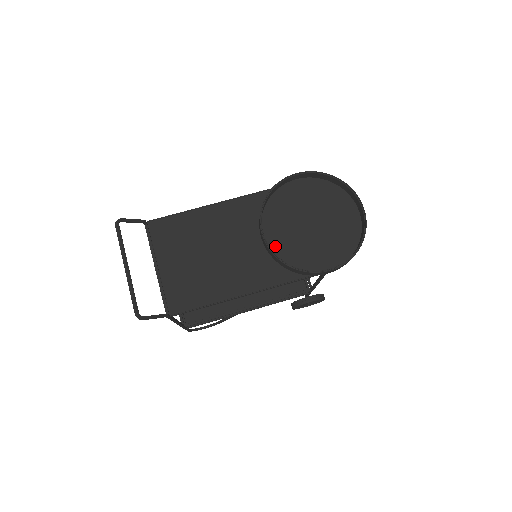
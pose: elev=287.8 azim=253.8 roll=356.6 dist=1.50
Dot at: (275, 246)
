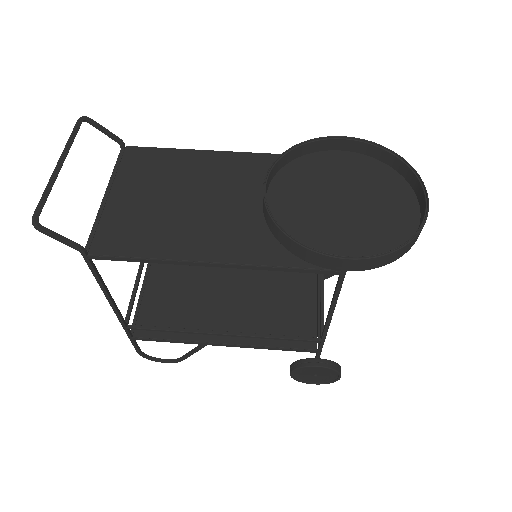
Dot at: (278, 213)
